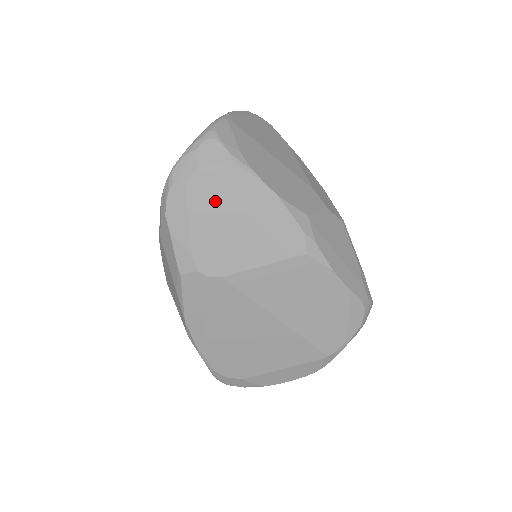
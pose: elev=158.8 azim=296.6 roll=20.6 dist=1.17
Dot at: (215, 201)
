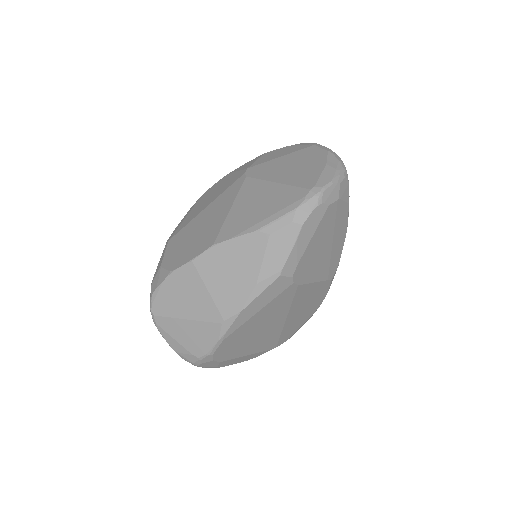
Dot at: (329, 227)
